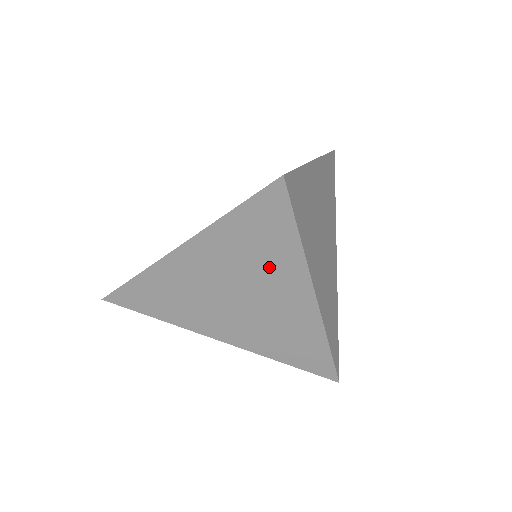
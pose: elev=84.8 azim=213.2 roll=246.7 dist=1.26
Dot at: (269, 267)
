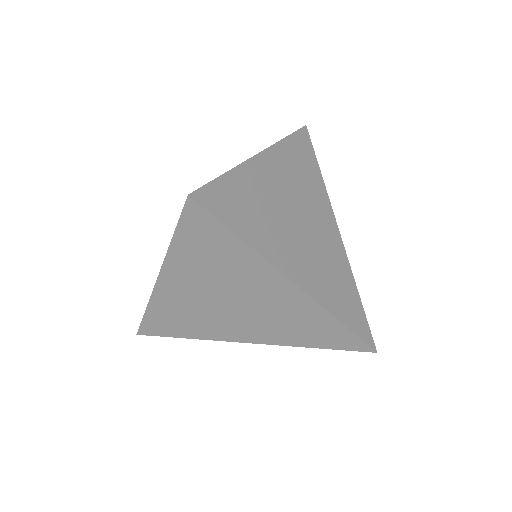
Dot at: (235, 271)
